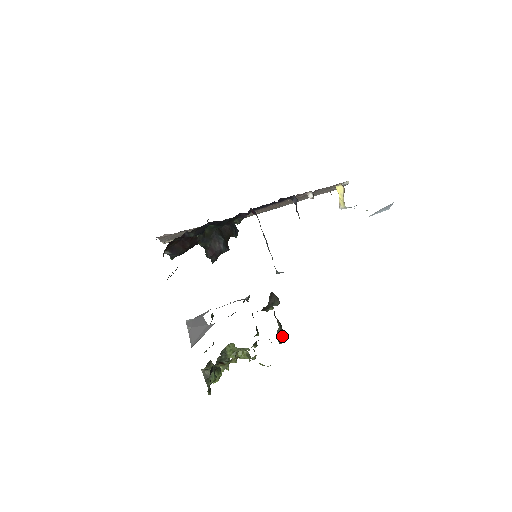
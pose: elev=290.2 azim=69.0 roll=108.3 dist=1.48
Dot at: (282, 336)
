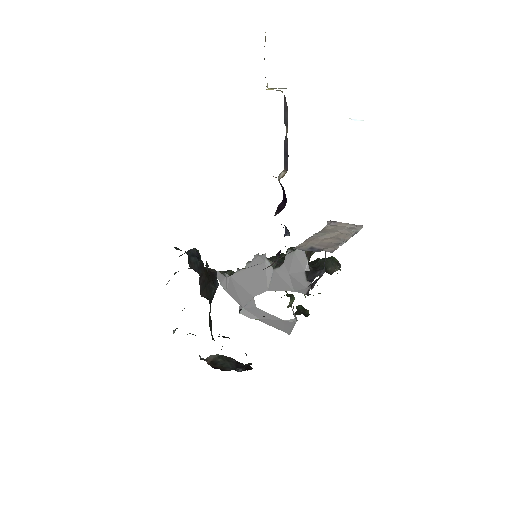
Dot at: (339, 264)
